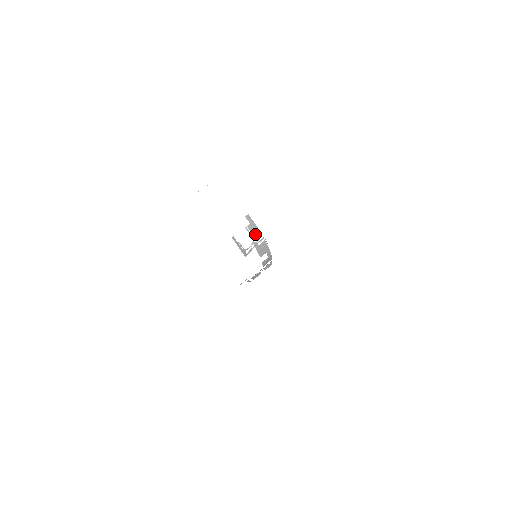
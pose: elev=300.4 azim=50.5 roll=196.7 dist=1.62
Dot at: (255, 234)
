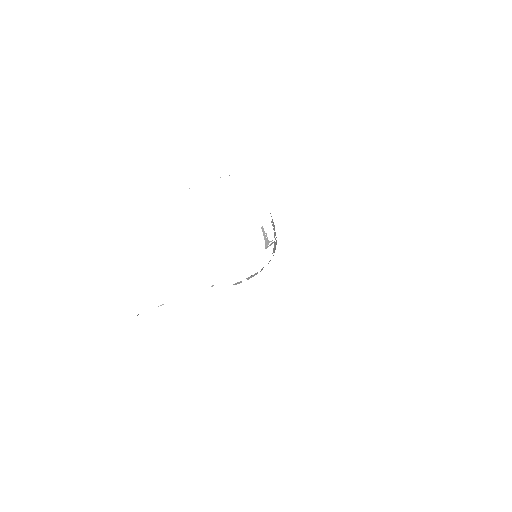
Dot at: occluded
